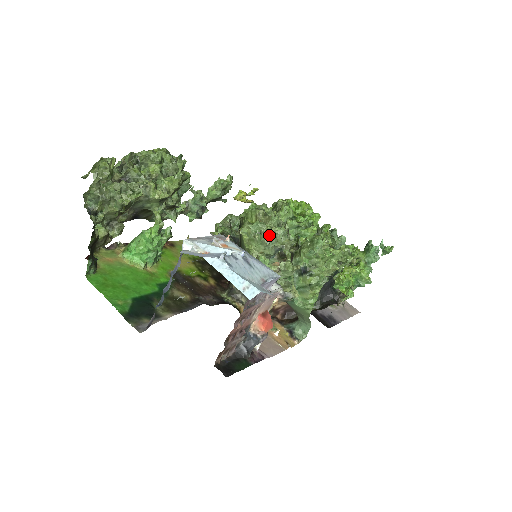
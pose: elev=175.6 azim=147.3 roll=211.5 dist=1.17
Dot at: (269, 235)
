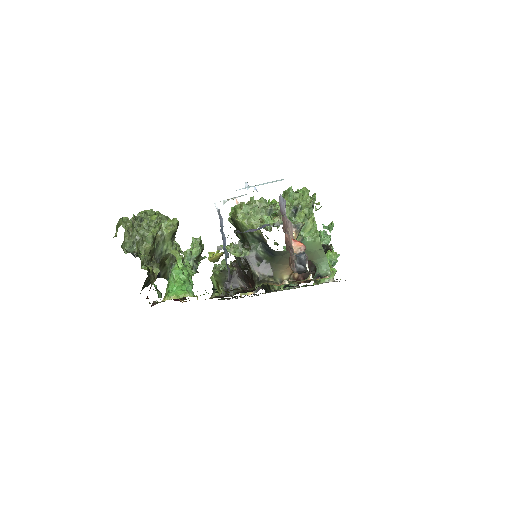
Dot at: occluded
